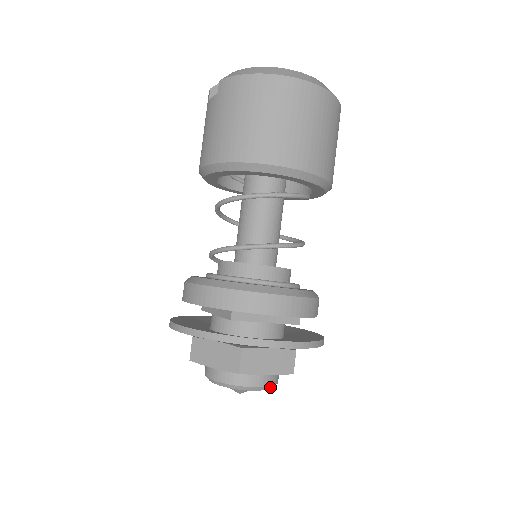
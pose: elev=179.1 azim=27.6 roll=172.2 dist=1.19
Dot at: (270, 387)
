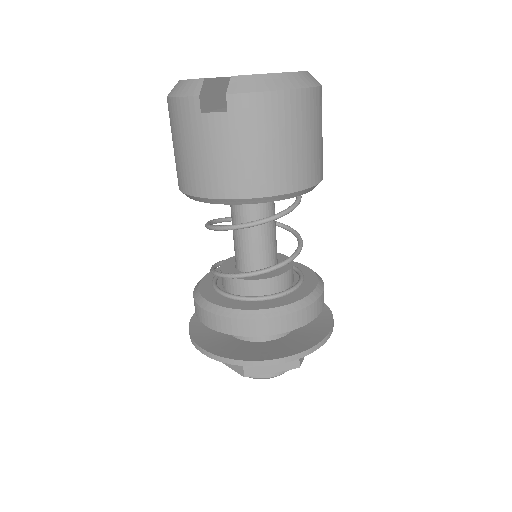
Dot at: occluded
